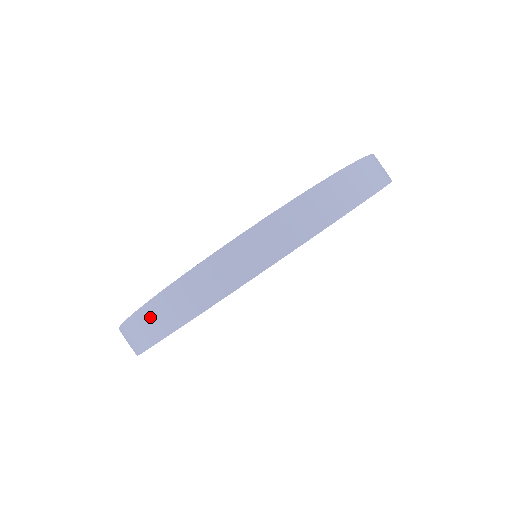
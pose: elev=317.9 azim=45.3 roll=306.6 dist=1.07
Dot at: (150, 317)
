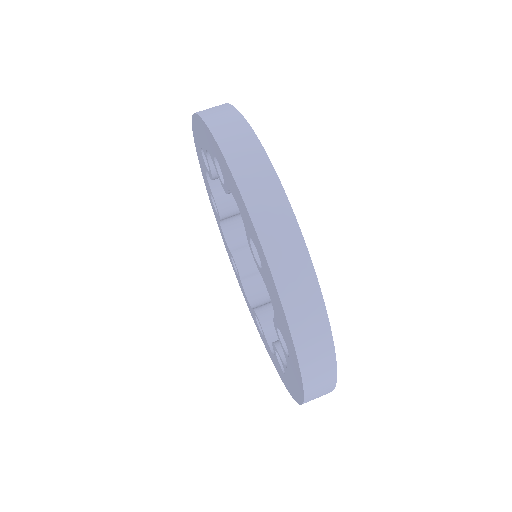
Dot at: (279, 252)
